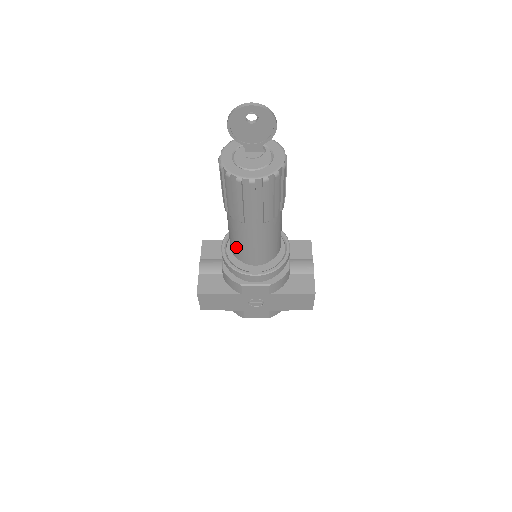
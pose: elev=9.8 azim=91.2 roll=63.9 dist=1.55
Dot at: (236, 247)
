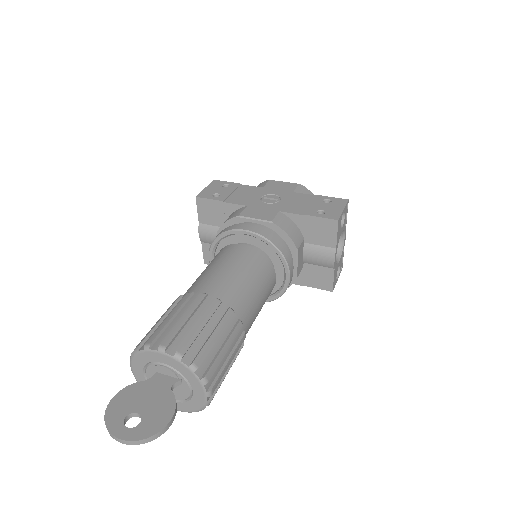
Dot at: occluded
